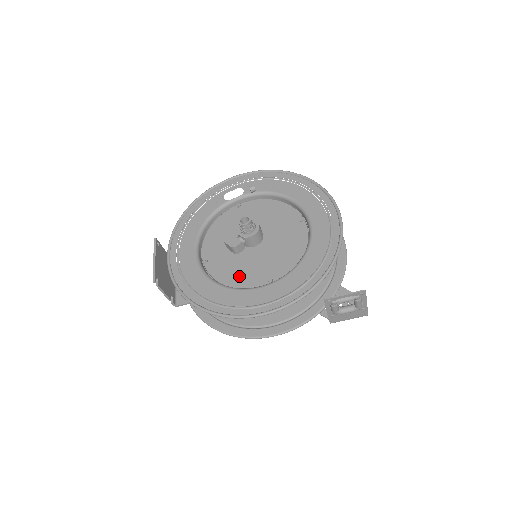
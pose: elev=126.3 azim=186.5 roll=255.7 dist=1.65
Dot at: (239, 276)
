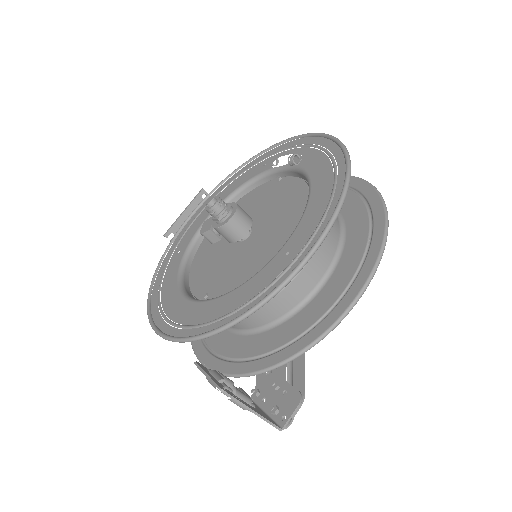
Dot at: (201, 271)
